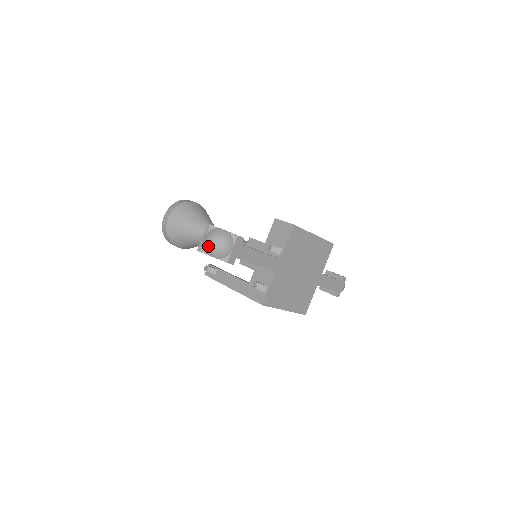
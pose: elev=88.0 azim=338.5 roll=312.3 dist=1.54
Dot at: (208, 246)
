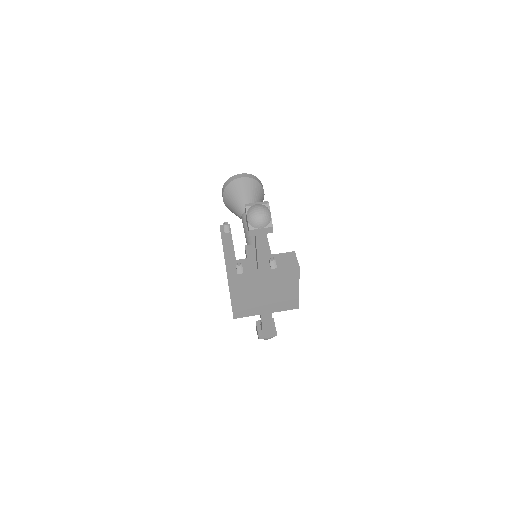
Dot at: (253, 210)
